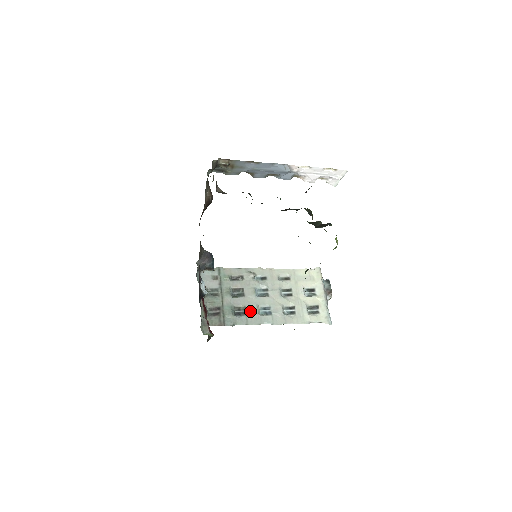
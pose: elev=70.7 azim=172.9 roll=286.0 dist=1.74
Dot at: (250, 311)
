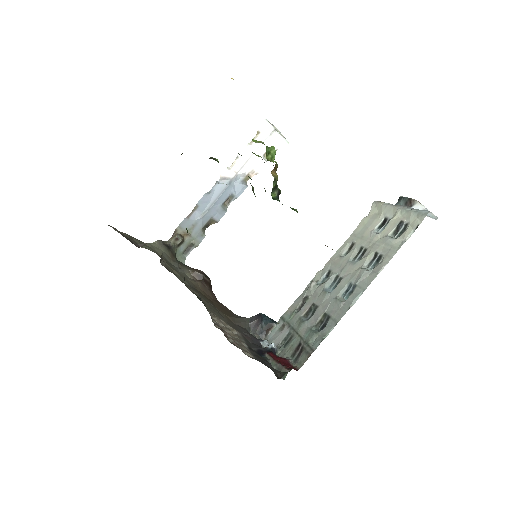
Dot at: (332, 310)
